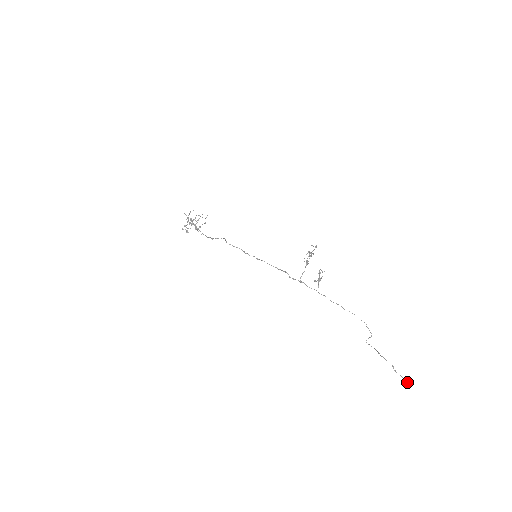
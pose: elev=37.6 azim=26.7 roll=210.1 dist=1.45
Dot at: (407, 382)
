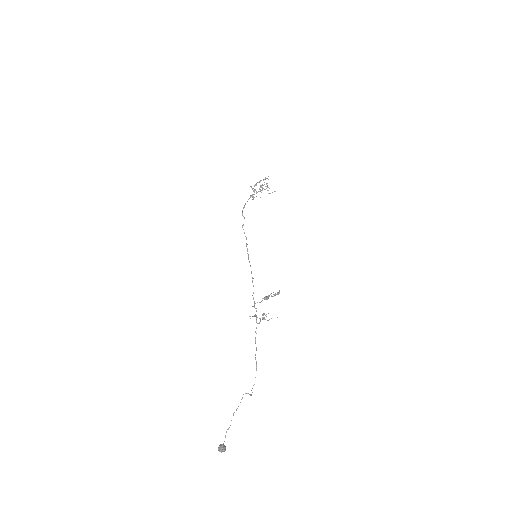
Dot at: (219, 448)
